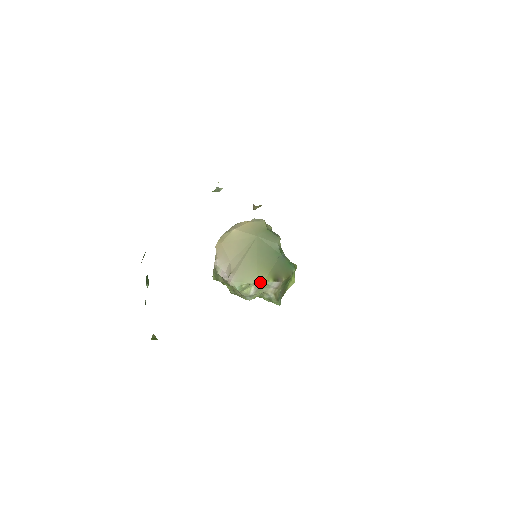
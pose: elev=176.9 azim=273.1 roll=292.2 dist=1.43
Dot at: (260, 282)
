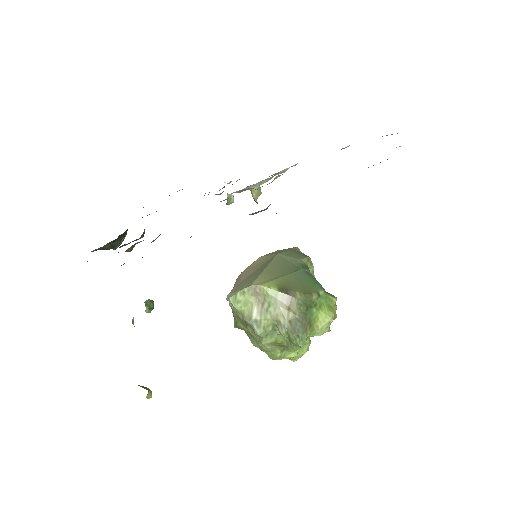
Dot at: (257, 287)
